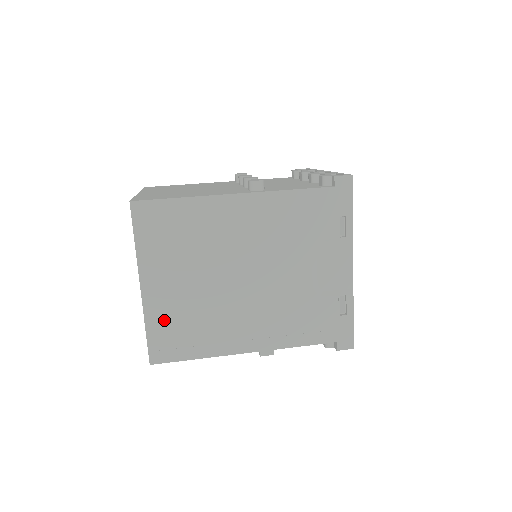
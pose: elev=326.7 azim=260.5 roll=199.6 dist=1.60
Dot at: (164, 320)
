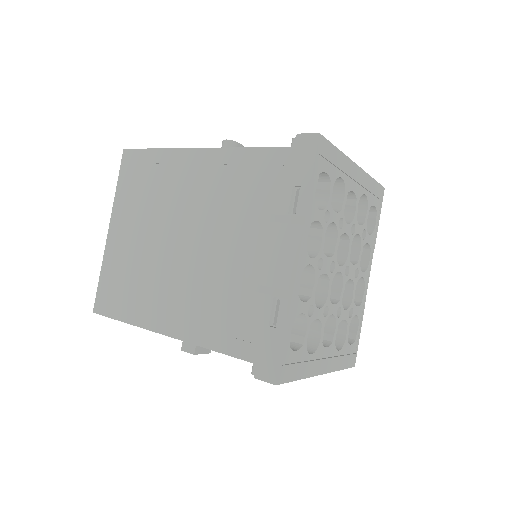
Dot at: (114, 269)
